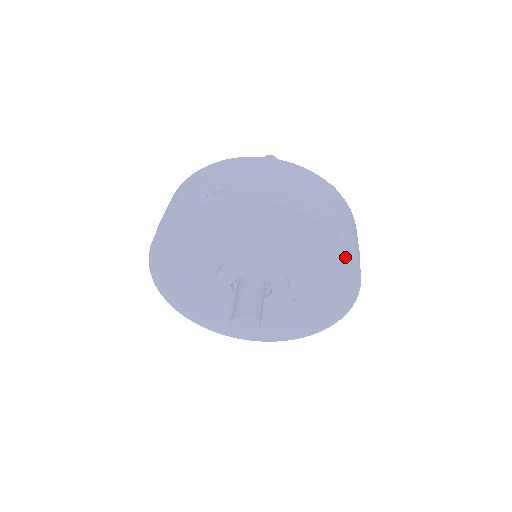
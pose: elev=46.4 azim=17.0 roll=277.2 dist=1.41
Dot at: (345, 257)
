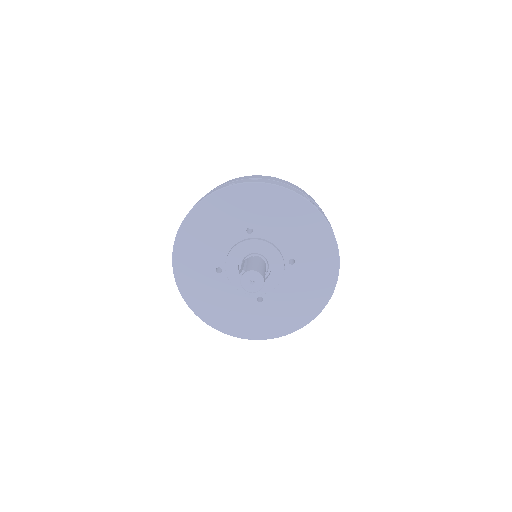
Dot at: (323, 298)
